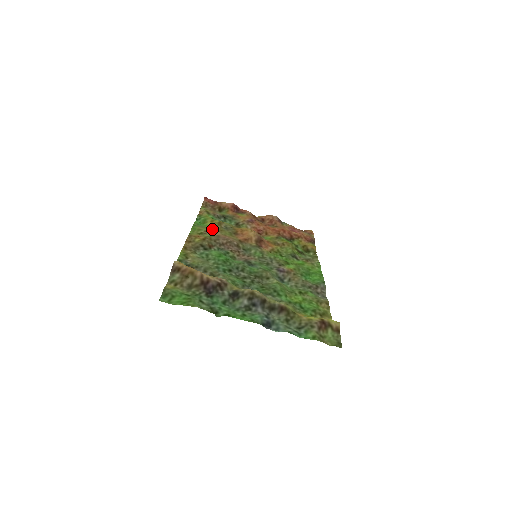
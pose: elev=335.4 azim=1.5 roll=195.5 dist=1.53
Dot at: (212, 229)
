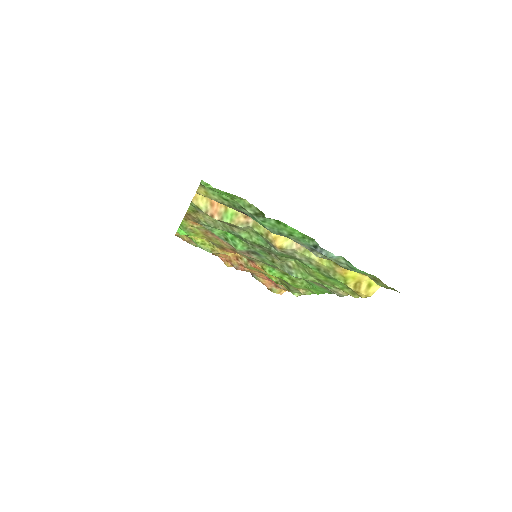
Dot at: (201, 233)
